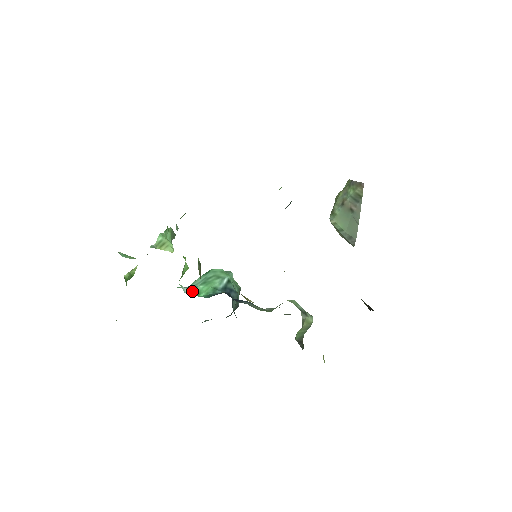
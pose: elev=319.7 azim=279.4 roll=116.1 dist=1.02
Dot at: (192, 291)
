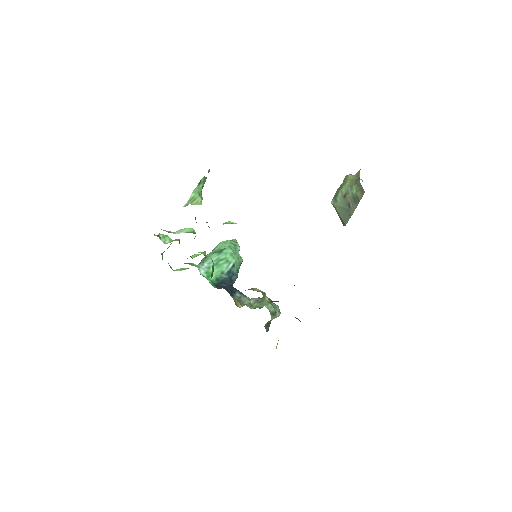
Dot at: (206, 271)
